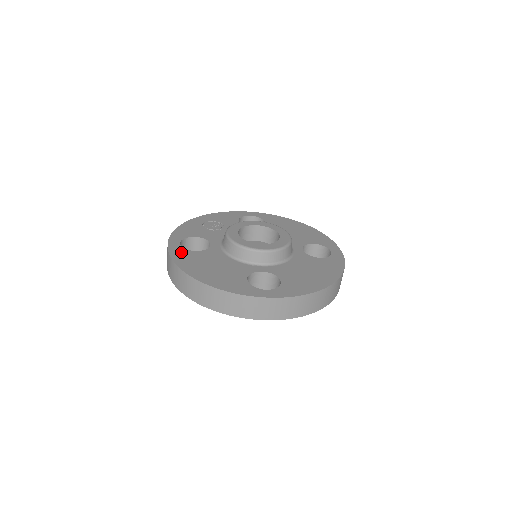
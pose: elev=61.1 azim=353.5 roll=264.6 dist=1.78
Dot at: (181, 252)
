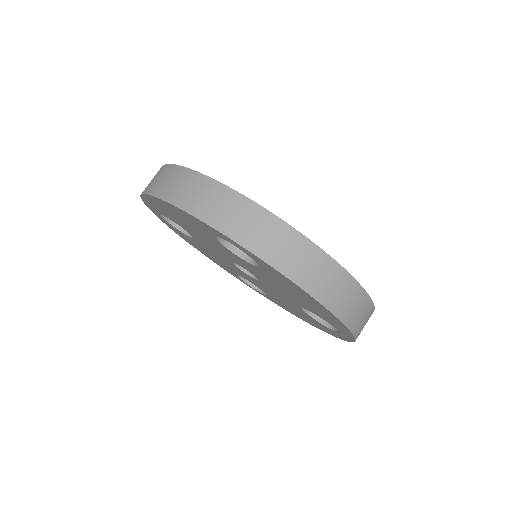
Dot at: occluded
